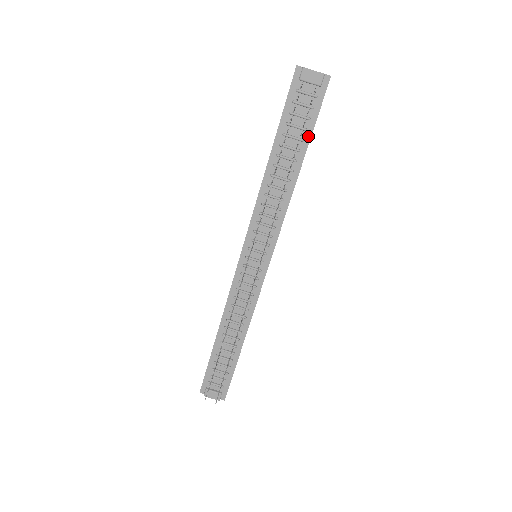
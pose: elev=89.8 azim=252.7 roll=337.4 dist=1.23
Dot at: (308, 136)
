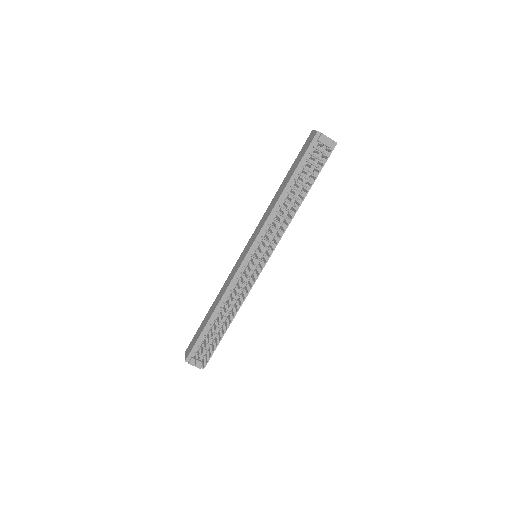
Dot at: occluded
